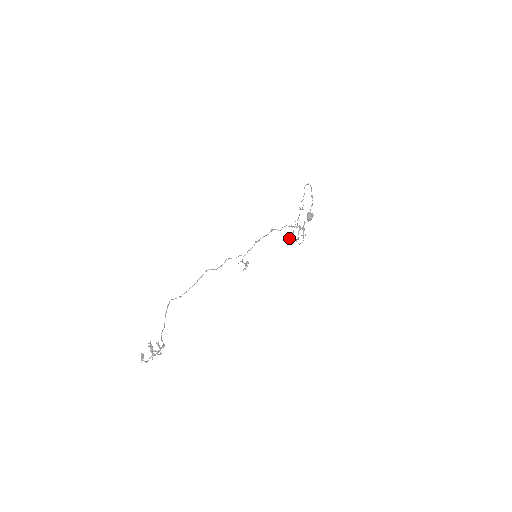
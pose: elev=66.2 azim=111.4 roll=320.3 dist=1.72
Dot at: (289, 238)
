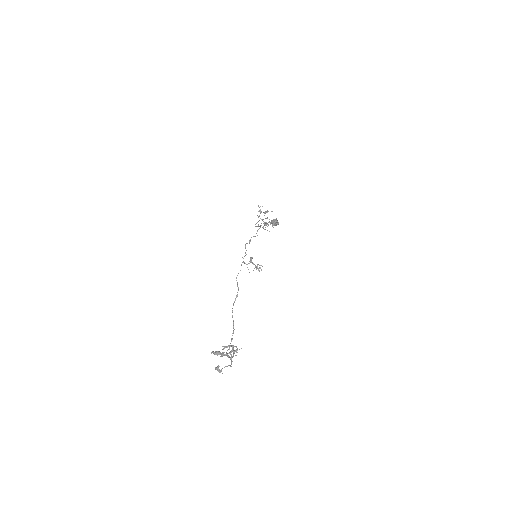
Dot at: (265, 227)
